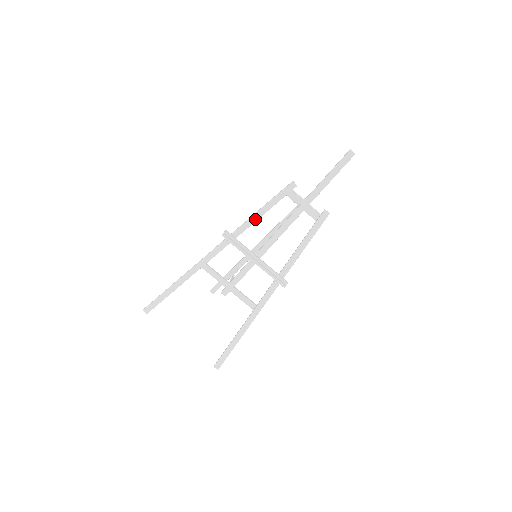
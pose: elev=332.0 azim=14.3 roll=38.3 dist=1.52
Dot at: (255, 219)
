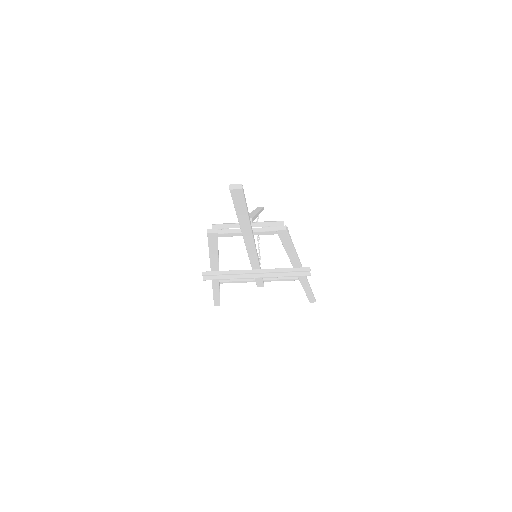
Dot at: (215, 260)
